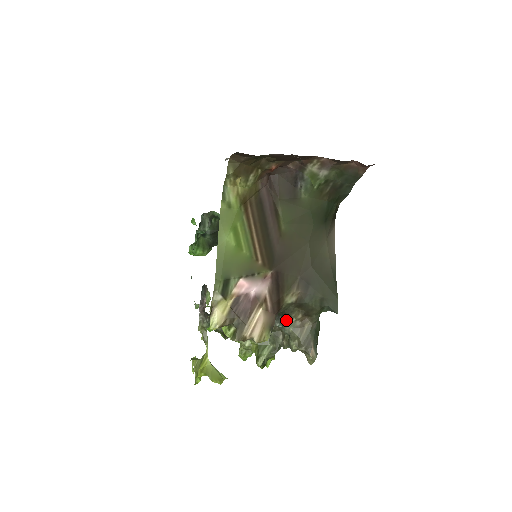
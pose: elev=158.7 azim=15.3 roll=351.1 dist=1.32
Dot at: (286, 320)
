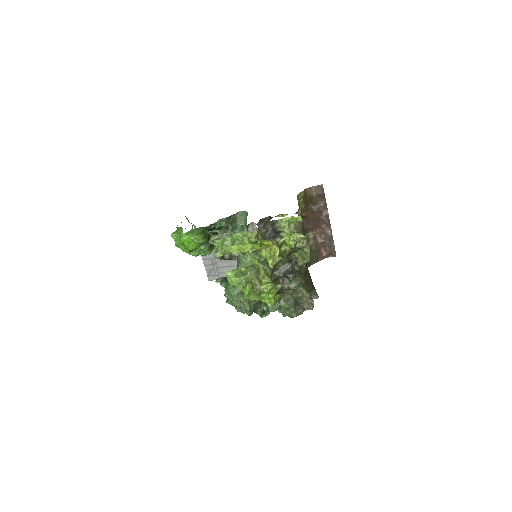
Dot at: (296, 278)
